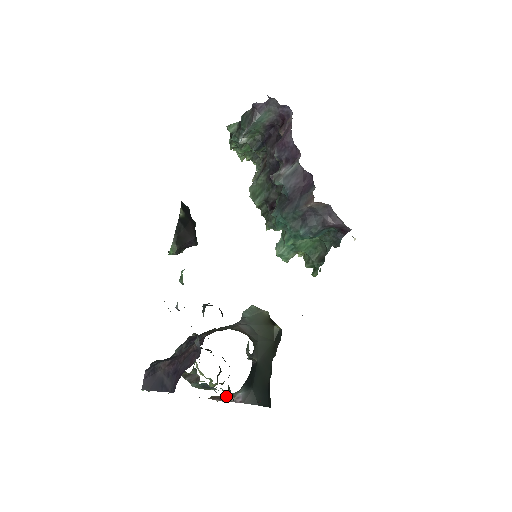
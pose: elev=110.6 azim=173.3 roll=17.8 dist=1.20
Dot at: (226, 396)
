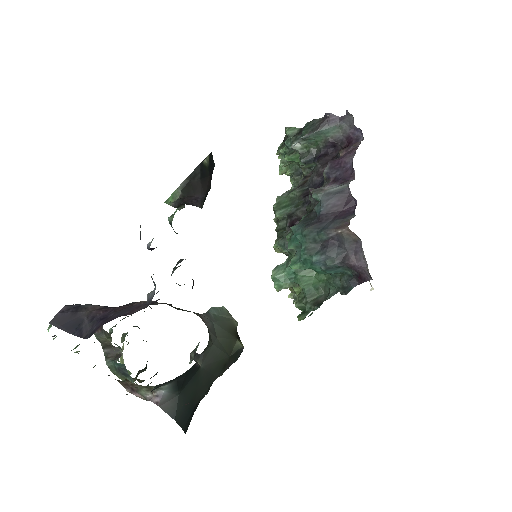
Dot at: (143, 388)
